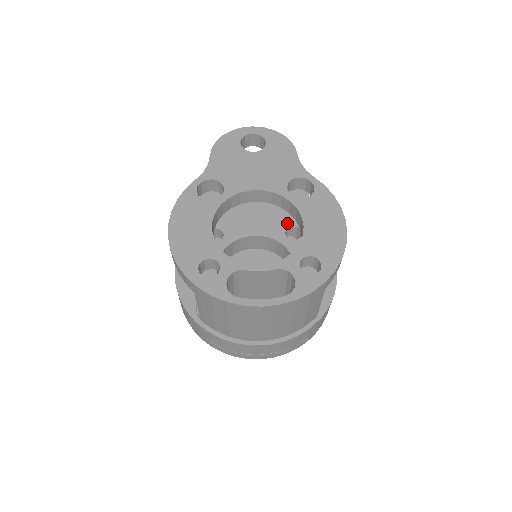
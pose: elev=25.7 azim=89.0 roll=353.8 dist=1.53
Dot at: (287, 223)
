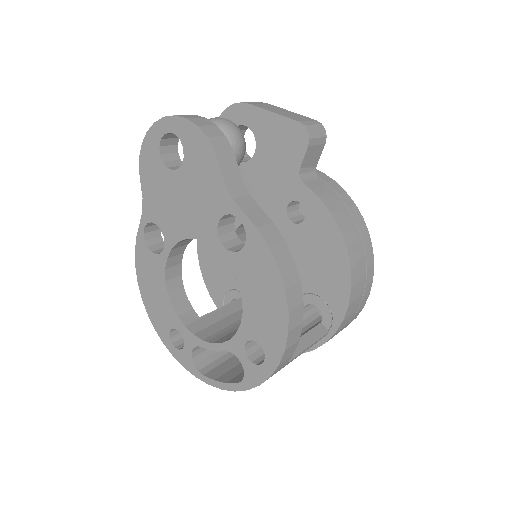
Dot at: (287, 196)
